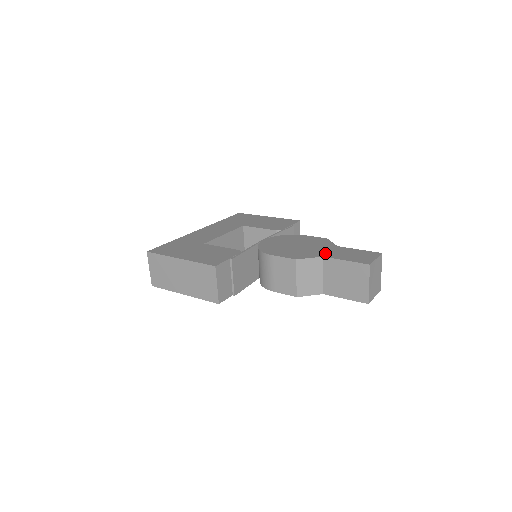
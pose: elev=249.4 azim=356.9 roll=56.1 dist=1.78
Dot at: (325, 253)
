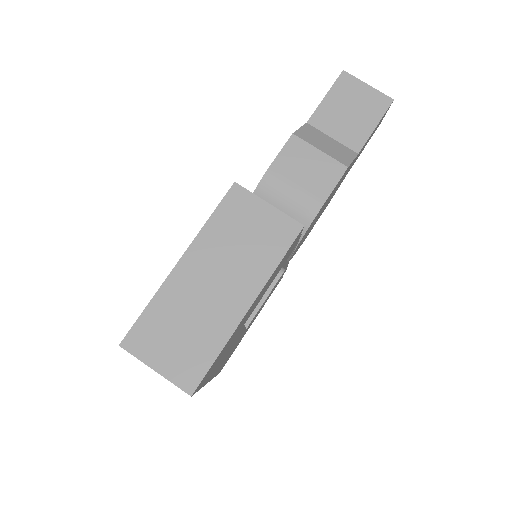
Dot at: occluded
